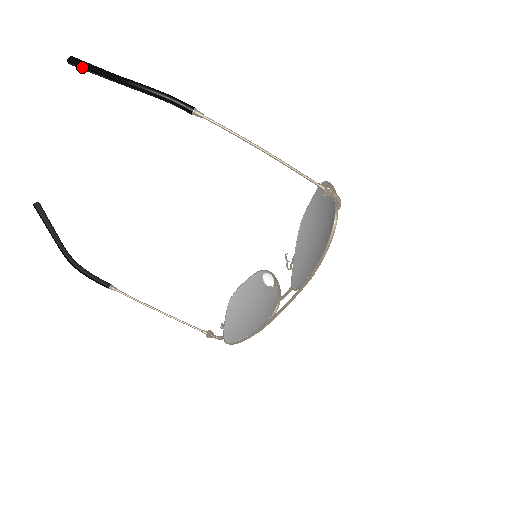
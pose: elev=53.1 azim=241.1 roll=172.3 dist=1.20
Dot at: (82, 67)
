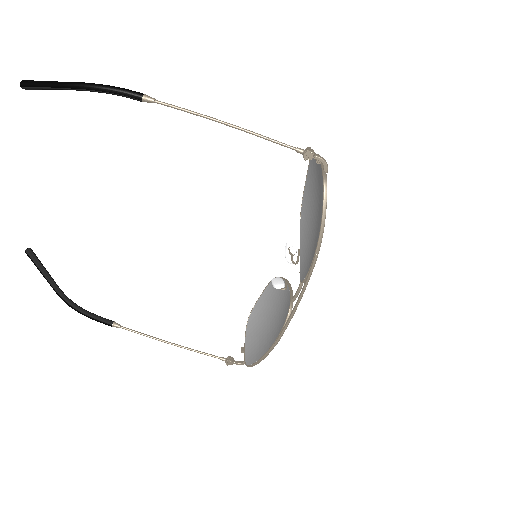
Dot at: (33, 86)
